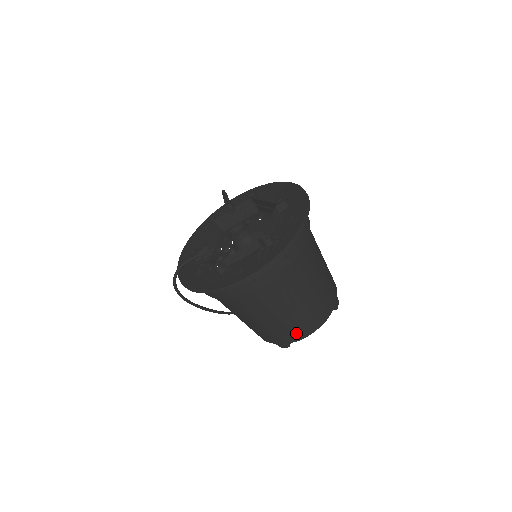
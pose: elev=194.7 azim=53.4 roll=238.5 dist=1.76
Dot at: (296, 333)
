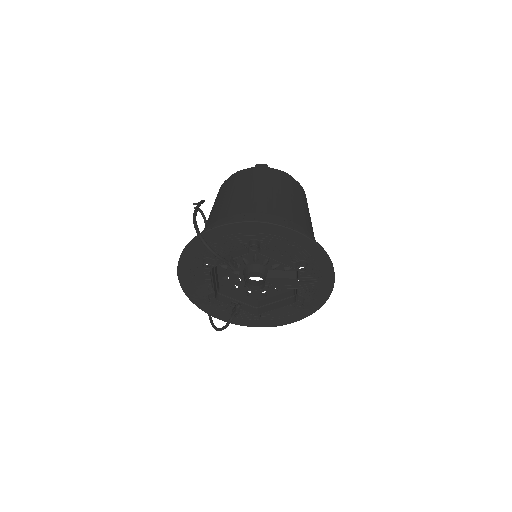
Dot at: occluded
